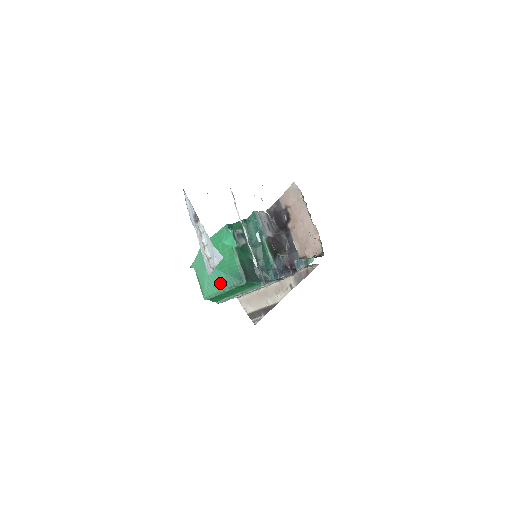
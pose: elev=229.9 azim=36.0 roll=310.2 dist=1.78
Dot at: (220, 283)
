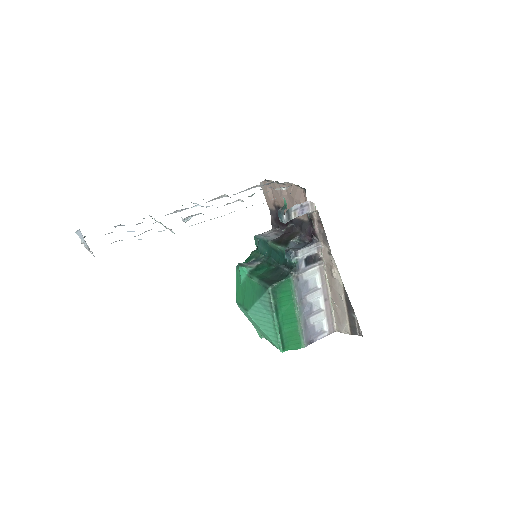
Dot at: (267, 317)
